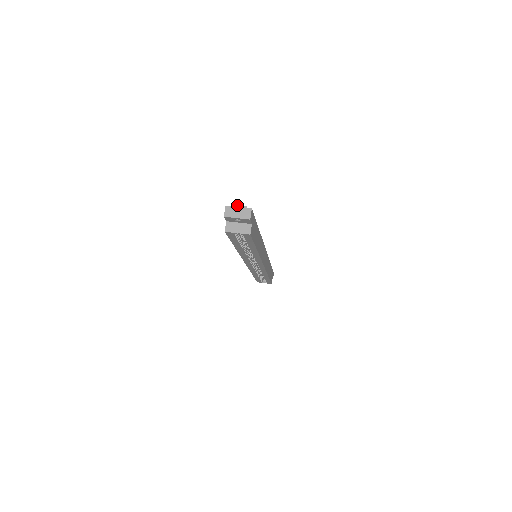
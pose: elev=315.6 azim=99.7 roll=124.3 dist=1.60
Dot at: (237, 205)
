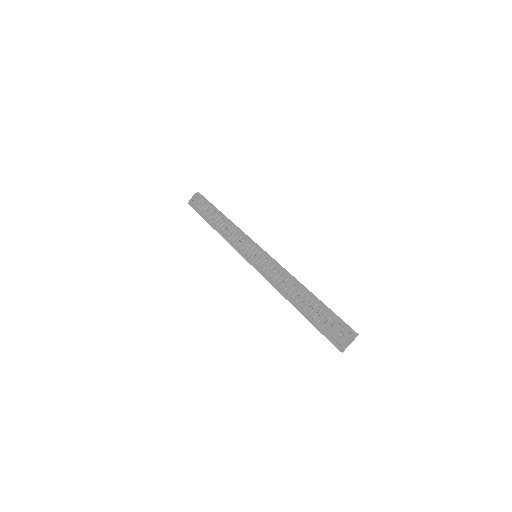
Dot at: (345, 341)
